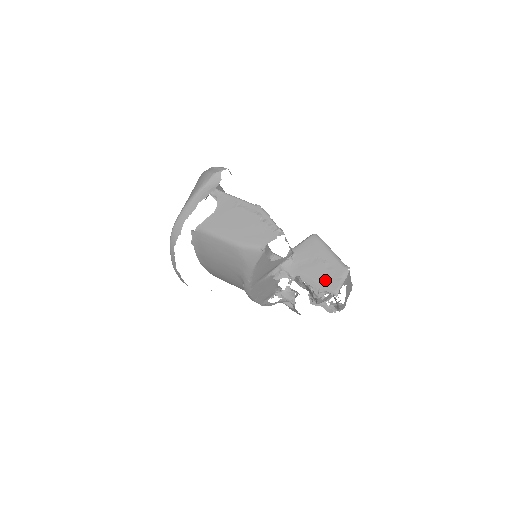
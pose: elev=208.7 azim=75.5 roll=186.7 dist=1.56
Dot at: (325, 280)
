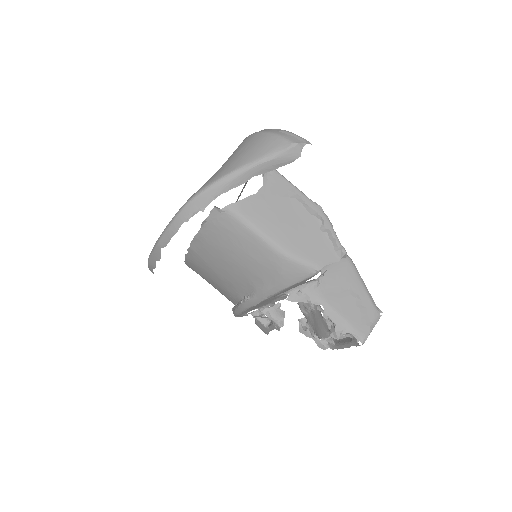
Dot at: (354, 320)
